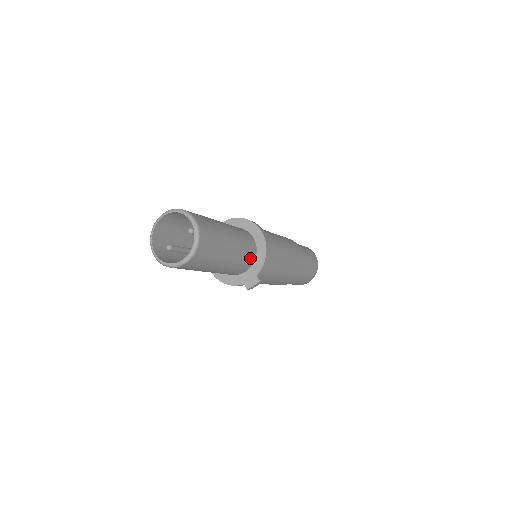
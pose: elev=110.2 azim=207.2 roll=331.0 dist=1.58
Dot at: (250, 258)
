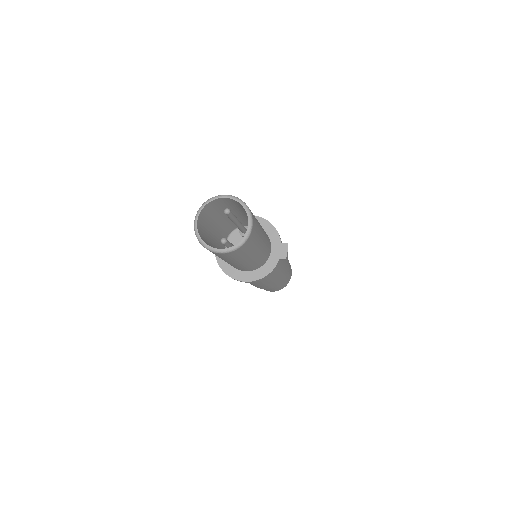
Dot at: occluded
